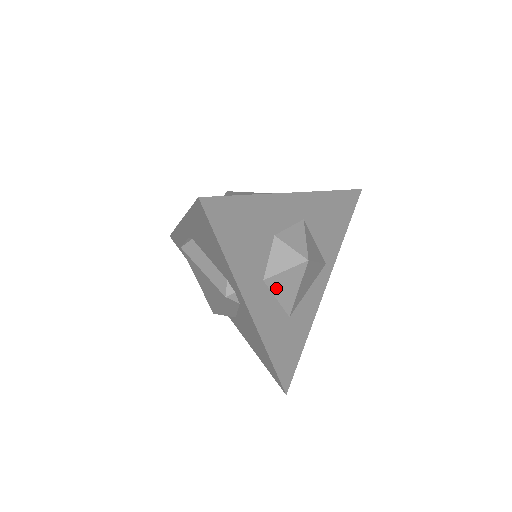
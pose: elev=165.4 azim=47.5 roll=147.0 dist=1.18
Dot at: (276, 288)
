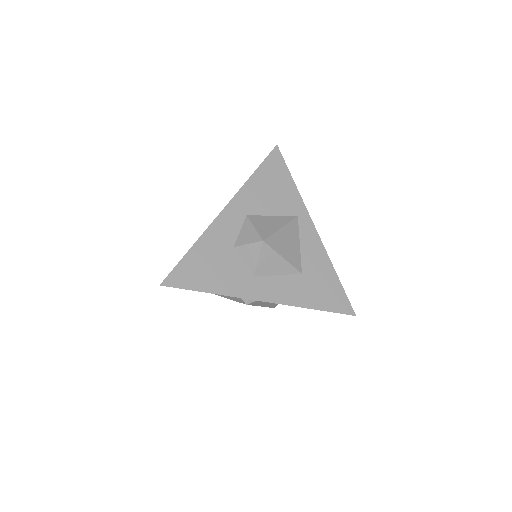
Dot at: (268, 271)
